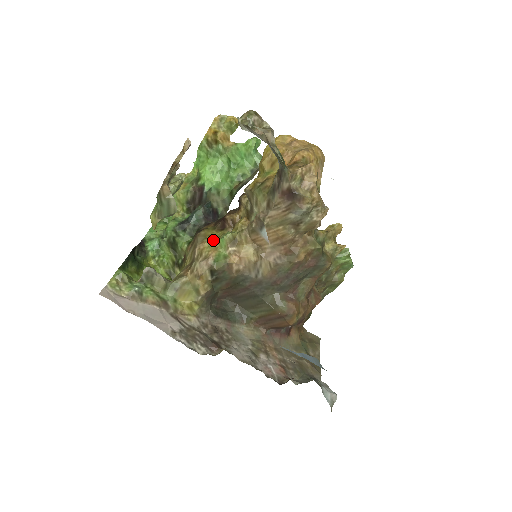
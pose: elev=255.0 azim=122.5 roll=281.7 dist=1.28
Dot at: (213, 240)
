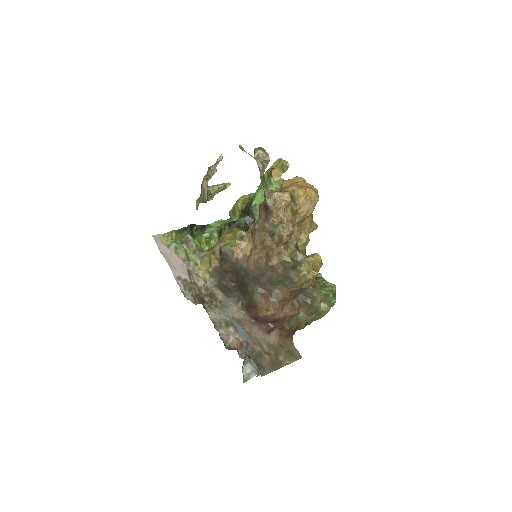
Dot at: (234, 234)
